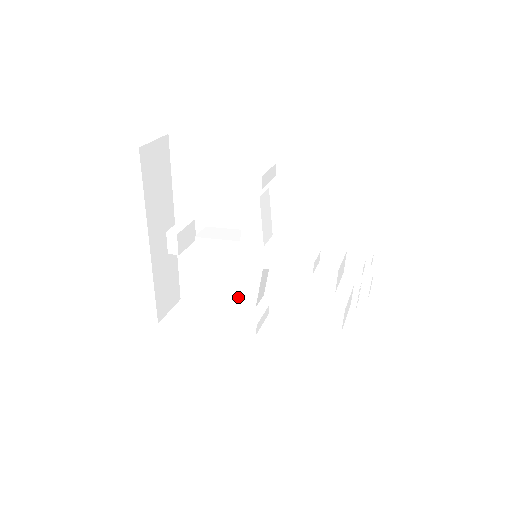
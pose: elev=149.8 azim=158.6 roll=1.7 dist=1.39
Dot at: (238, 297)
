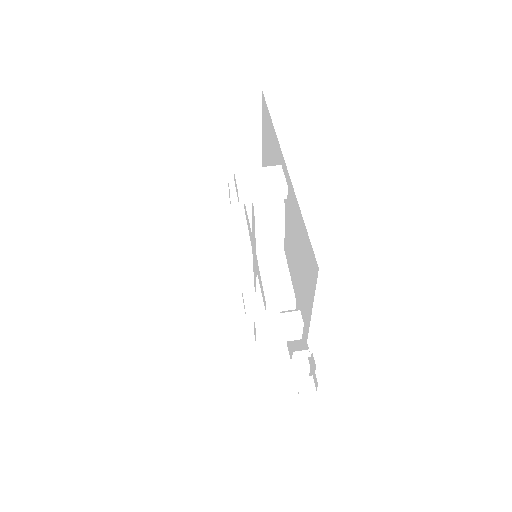
Dot at: occluded
